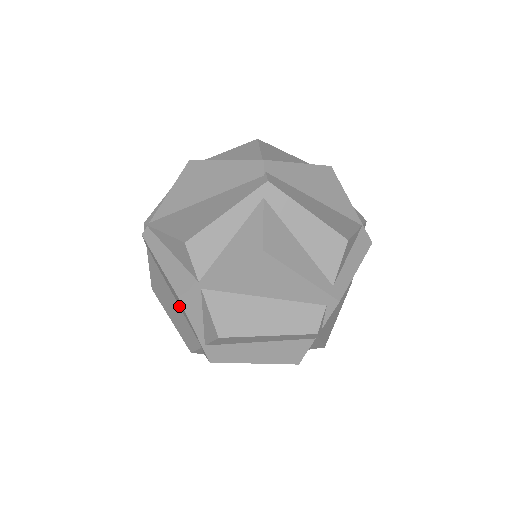
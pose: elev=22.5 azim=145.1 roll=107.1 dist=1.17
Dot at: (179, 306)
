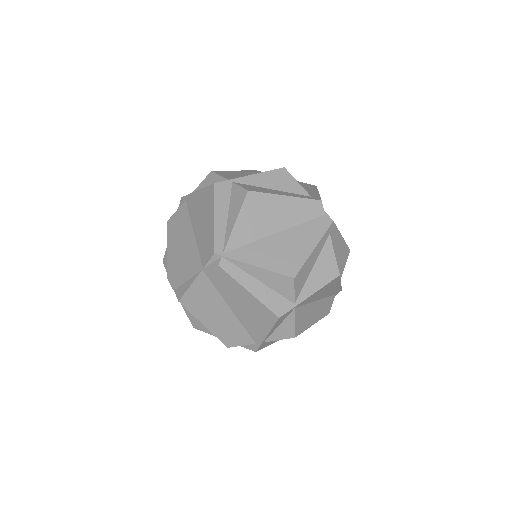
Dot at: (236, 317)
